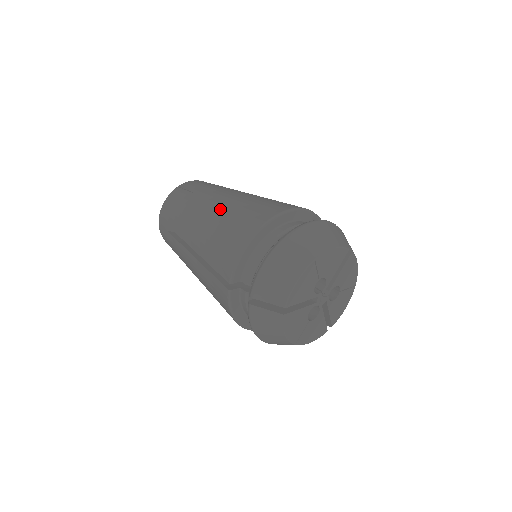
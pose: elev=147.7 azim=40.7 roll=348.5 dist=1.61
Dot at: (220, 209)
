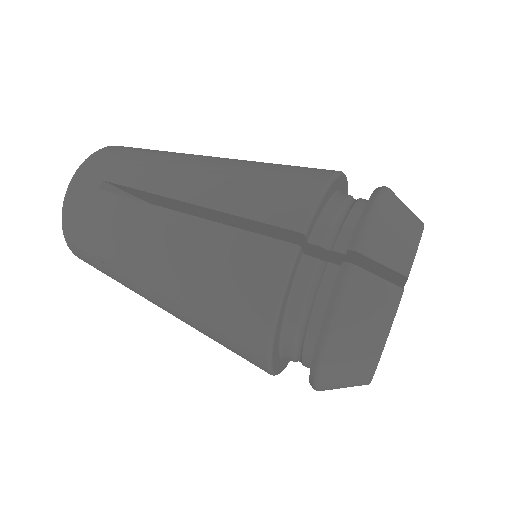
Dot at: (236, 159)
